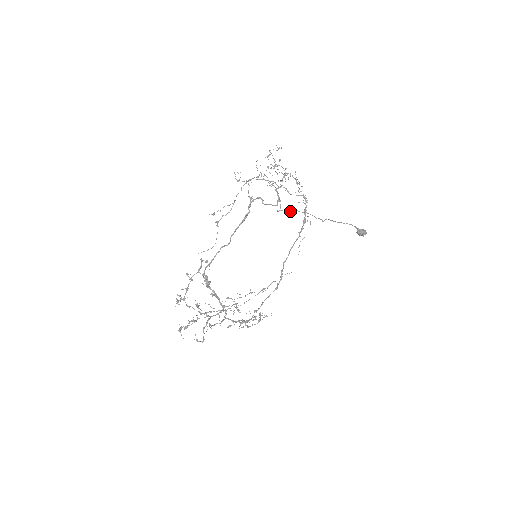
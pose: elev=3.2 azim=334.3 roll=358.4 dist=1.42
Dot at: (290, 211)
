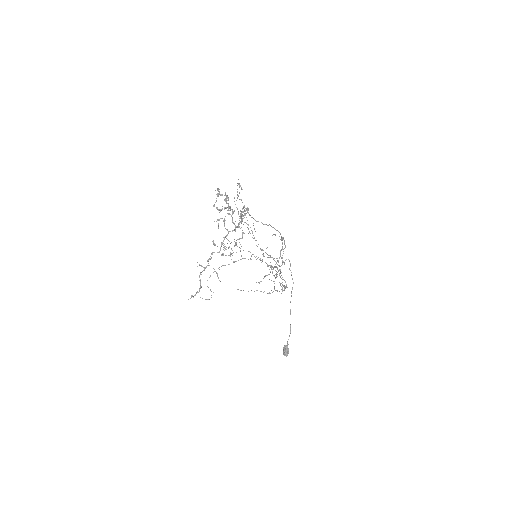
Dot at: occluded
